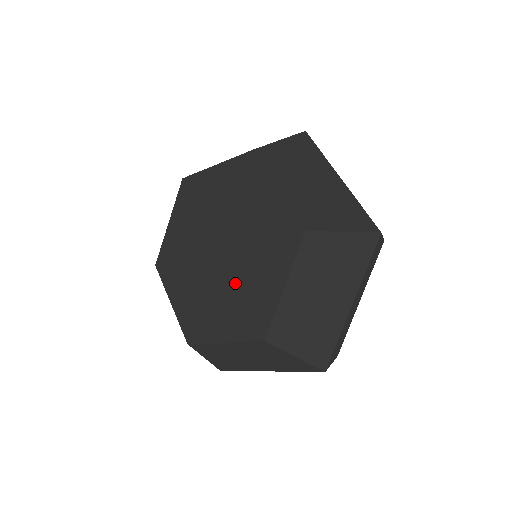
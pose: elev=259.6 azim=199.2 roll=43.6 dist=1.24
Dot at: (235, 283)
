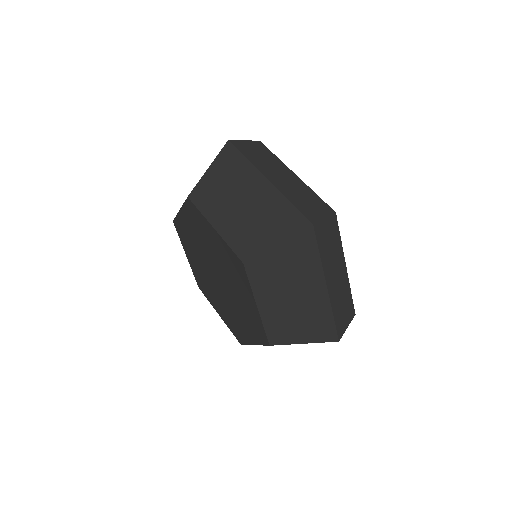
Dot at: (236, 302)
